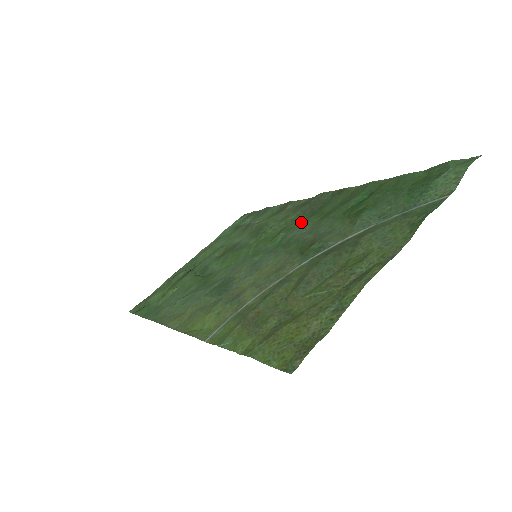
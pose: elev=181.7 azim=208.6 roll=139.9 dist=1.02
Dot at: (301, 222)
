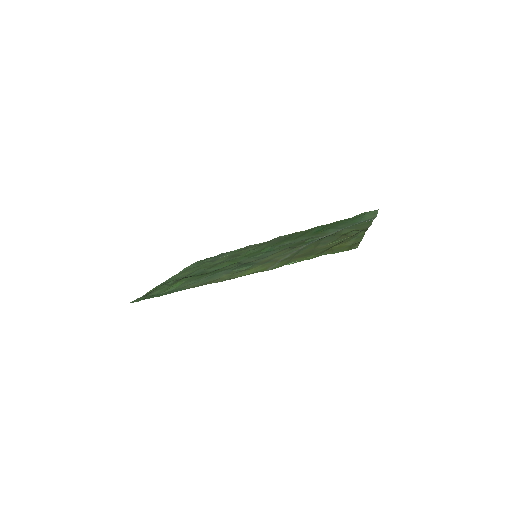
Dot at: (278, 243)
